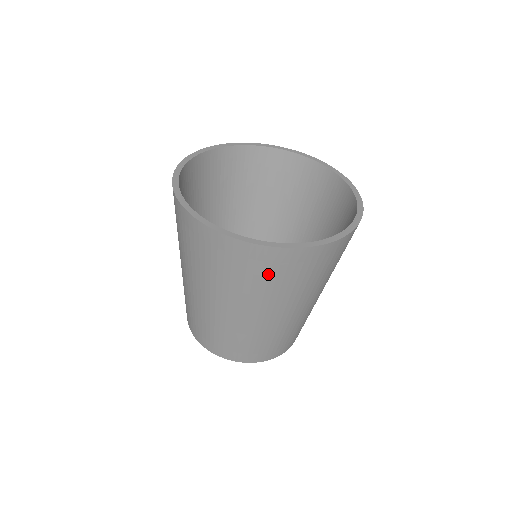
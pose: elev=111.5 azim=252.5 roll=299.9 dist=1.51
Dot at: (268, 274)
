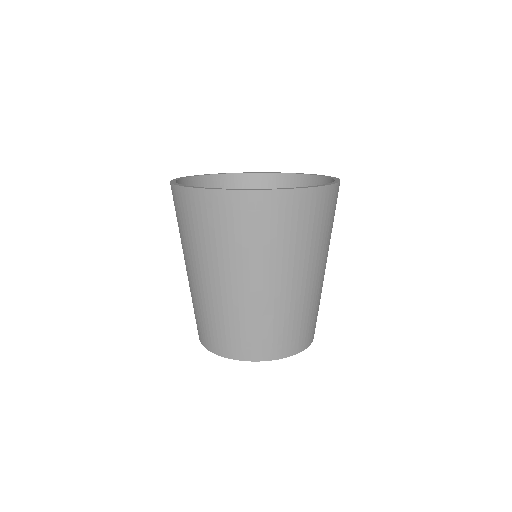
Dot at: (283, 225)
